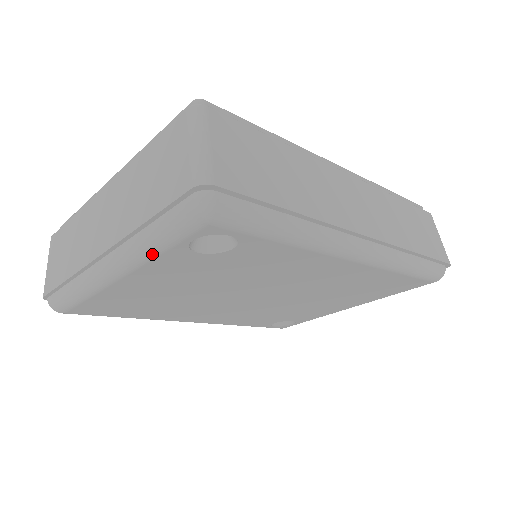
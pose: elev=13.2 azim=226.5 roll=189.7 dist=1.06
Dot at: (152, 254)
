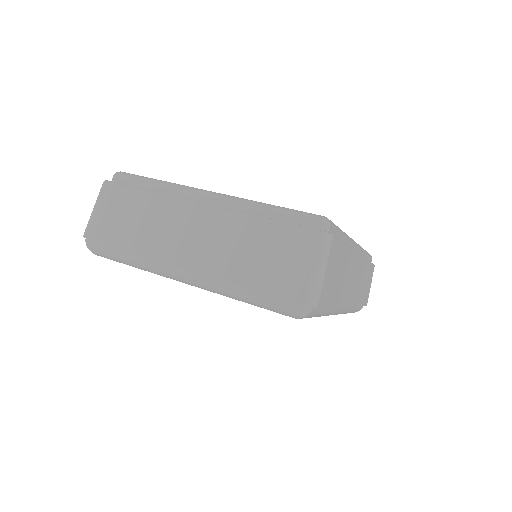
Dot at: (233, 298)
